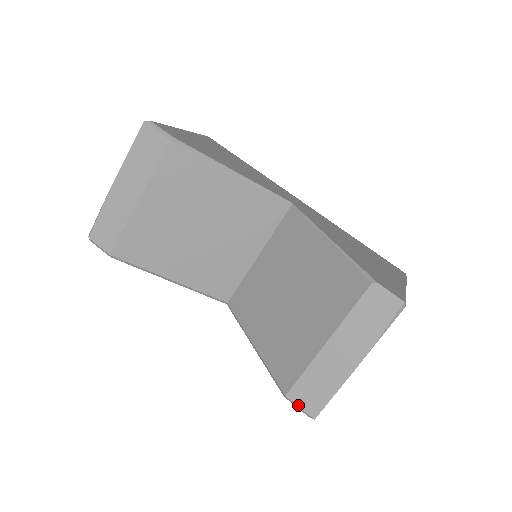
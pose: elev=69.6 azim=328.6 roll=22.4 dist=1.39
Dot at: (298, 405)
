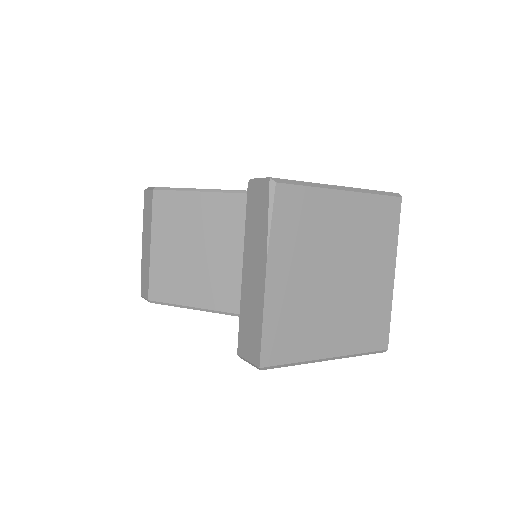
Dot at: (246, 358)
